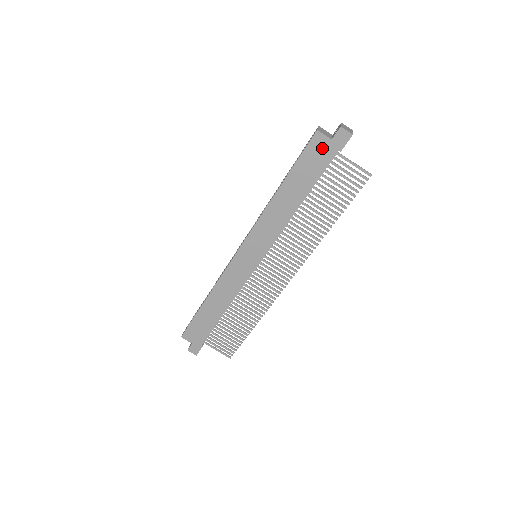
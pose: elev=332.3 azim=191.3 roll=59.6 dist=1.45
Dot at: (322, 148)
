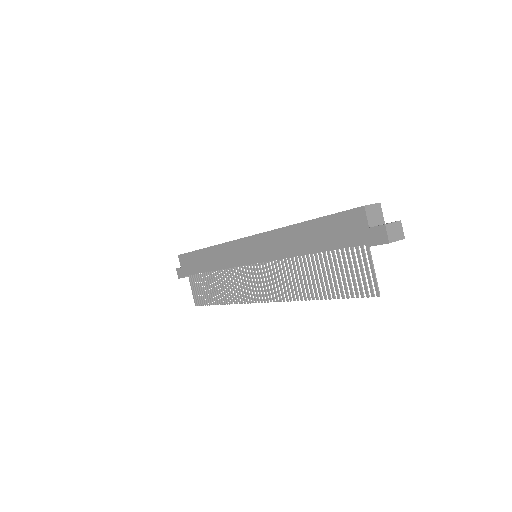
Dot at: (356, 226)
